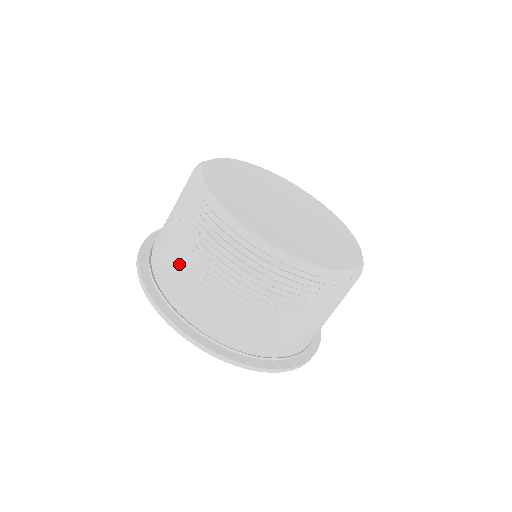
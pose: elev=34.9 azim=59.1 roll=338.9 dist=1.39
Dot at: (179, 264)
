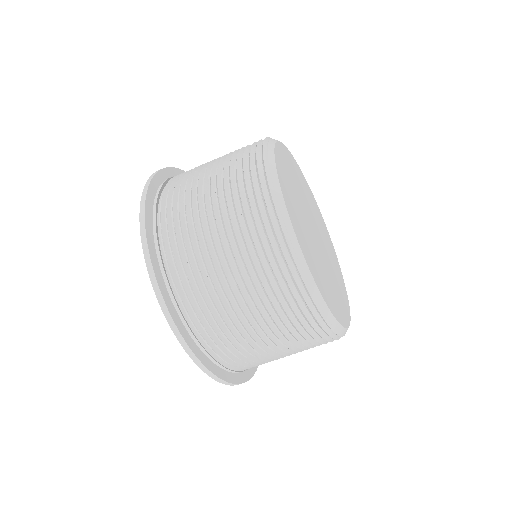
Dot at: (221, 295)
